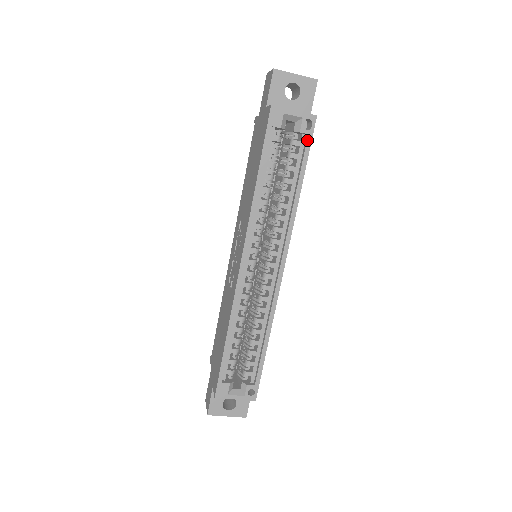
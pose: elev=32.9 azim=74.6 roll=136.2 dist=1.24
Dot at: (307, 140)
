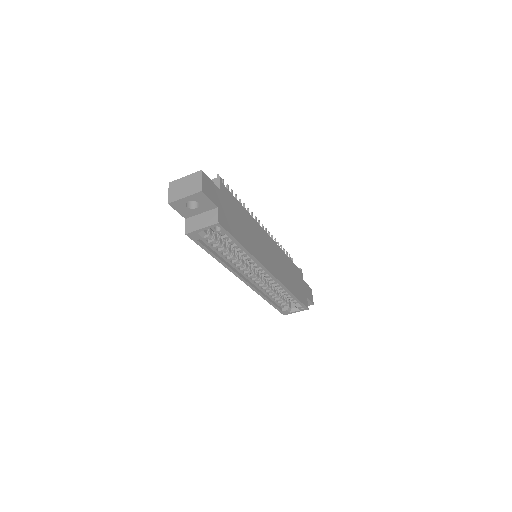
Dot at: occluded
